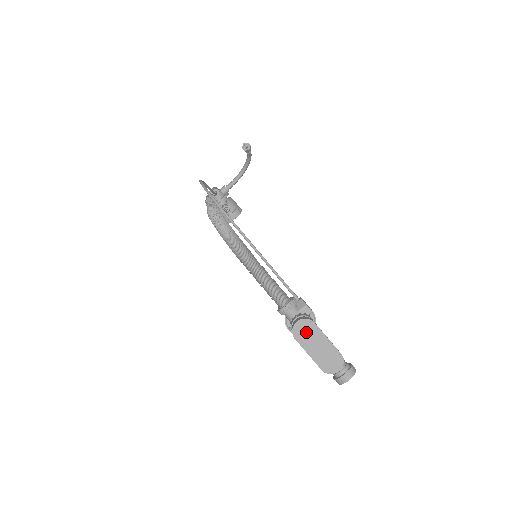
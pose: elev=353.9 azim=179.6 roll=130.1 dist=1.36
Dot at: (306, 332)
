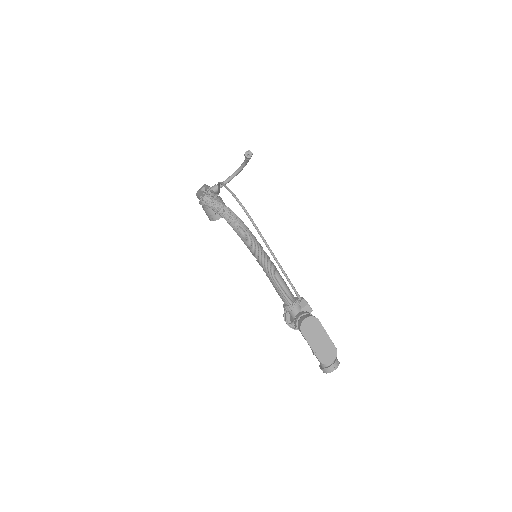
Dot at: (311, 328)
